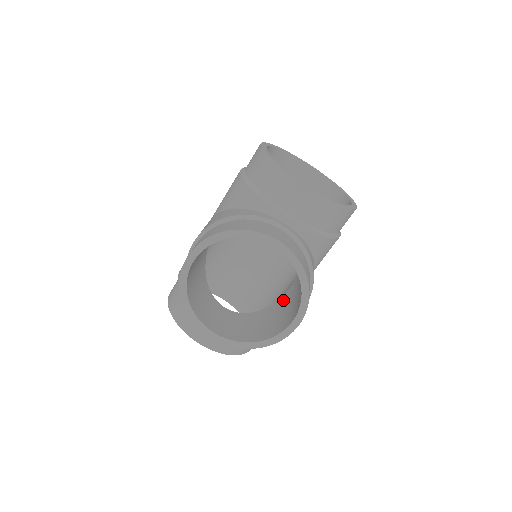
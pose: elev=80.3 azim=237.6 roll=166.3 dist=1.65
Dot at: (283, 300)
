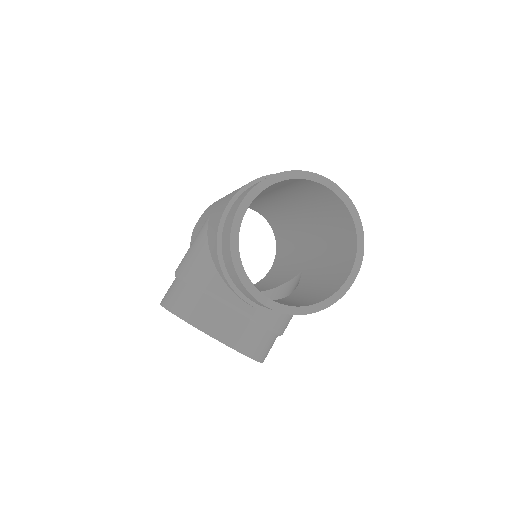
Dot at: (278, 296)
